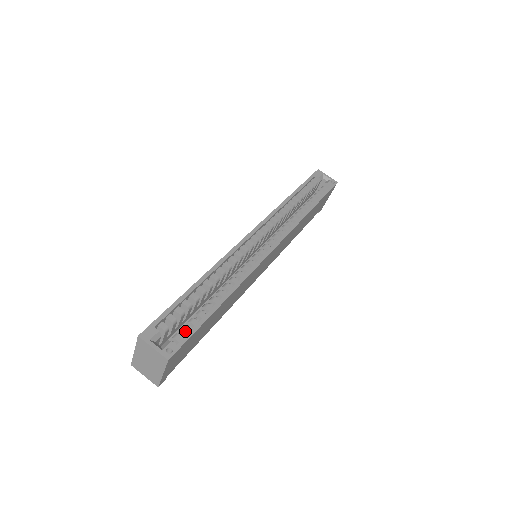
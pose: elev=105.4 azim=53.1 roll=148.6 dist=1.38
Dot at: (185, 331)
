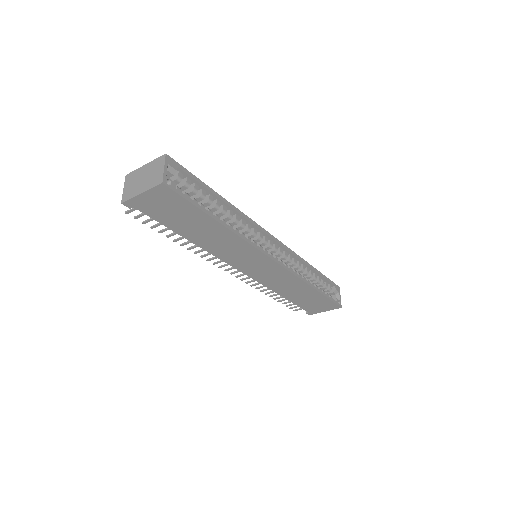
Dot at: (186, 195)
